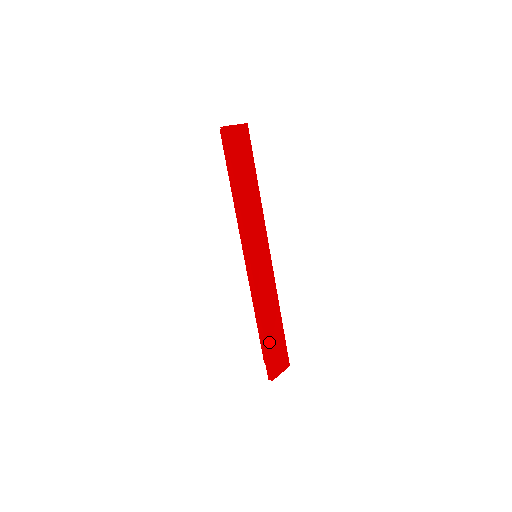
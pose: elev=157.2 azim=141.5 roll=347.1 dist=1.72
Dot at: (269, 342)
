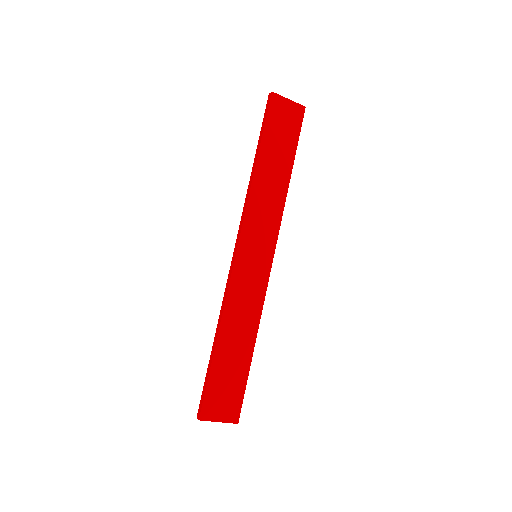
Dot at: (219, 365)
